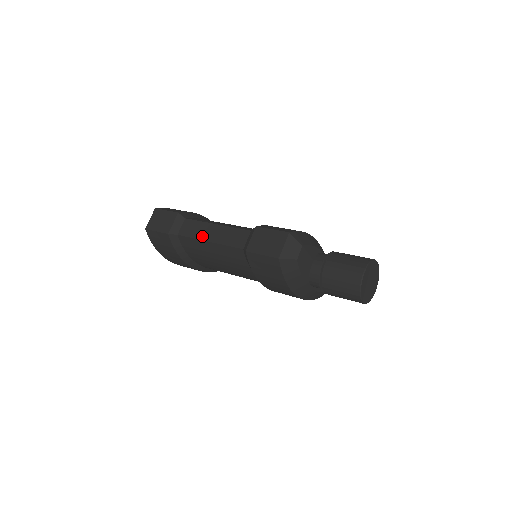
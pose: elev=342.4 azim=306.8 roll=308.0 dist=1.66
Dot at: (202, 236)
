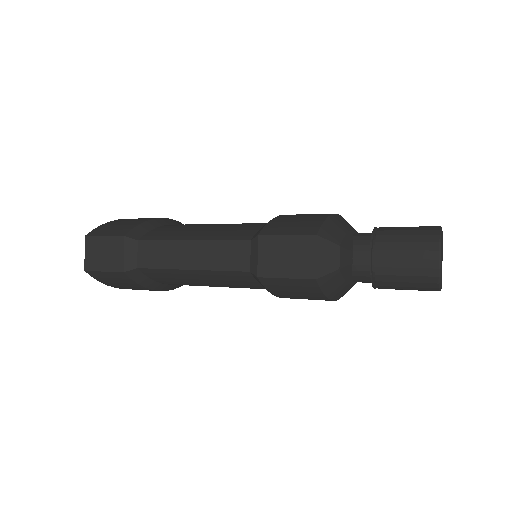
Dot at: (176, 263)
